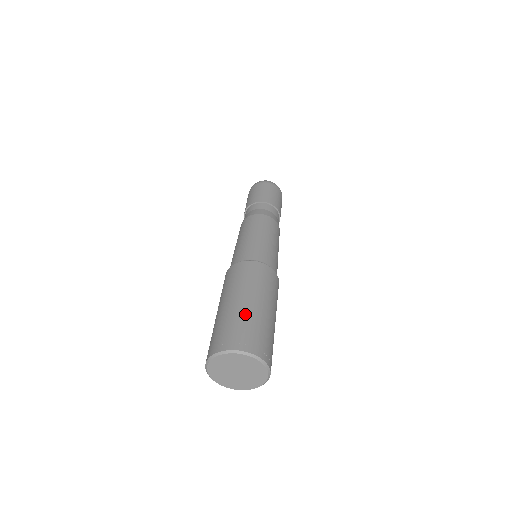
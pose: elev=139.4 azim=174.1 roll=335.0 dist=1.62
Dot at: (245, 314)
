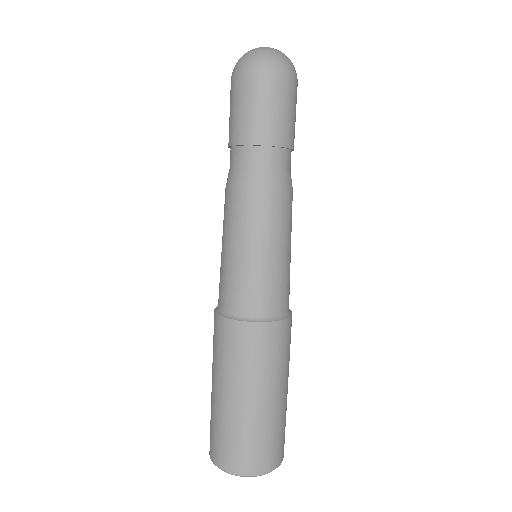
Dot at: (222, 417)
